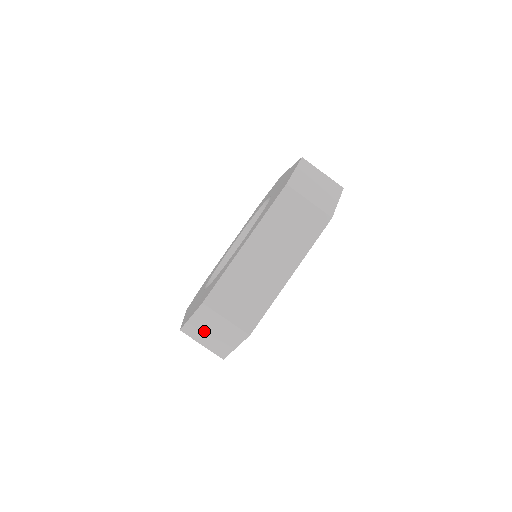
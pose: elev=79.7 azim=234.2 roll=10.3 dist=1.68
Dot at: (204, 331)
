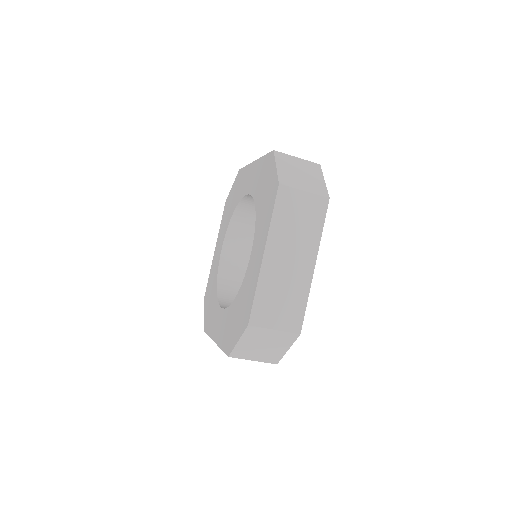
Dot at: (254, 348)
